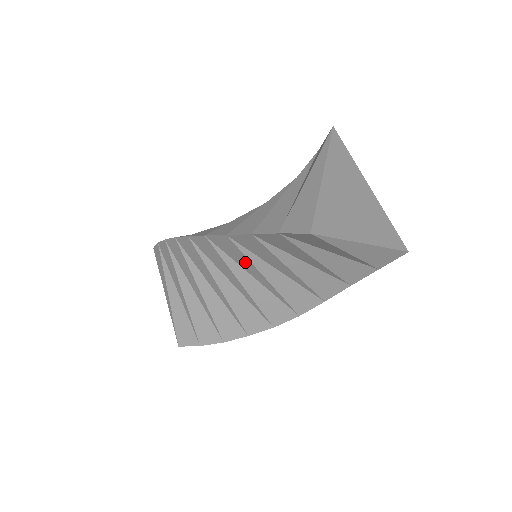
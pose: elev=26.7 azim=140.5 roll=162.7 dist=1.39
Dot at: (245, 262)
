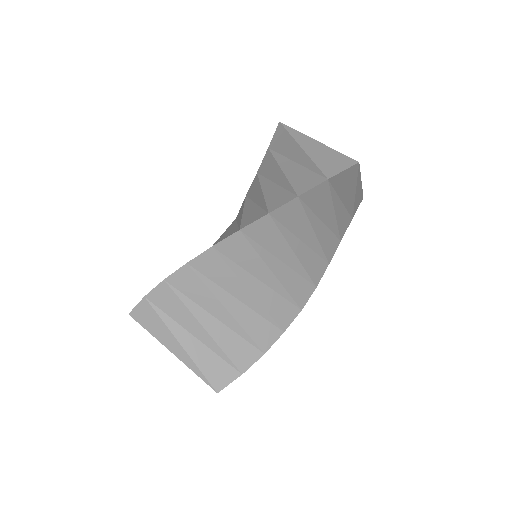
Dot at: (278, 243)
